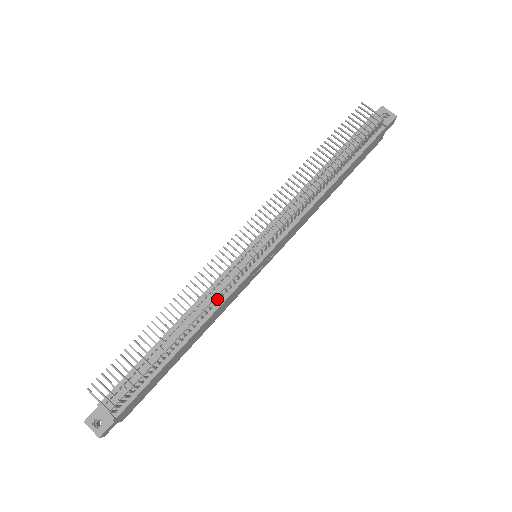
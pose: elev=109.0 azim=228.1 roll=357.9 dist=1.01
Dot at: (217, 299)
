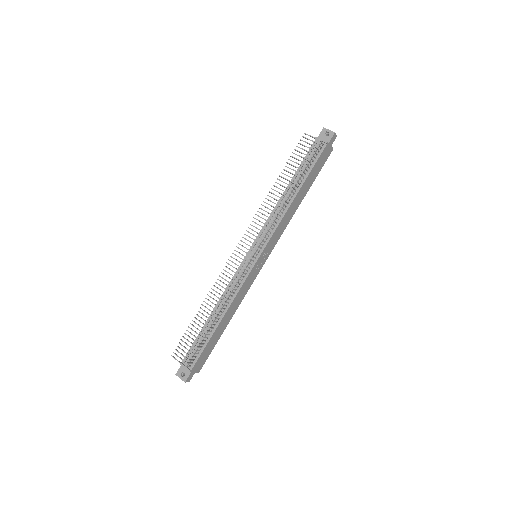
Dot at: (234, 290)
